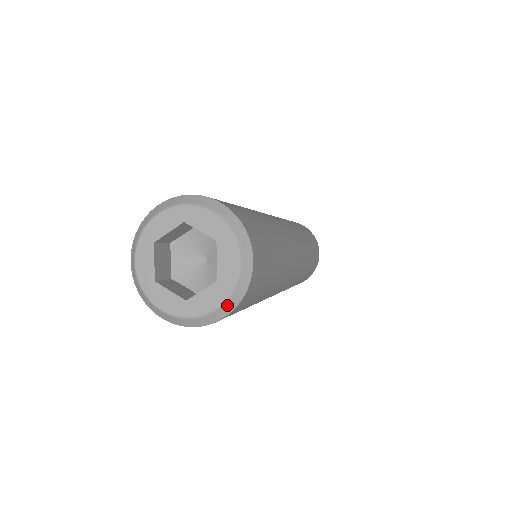
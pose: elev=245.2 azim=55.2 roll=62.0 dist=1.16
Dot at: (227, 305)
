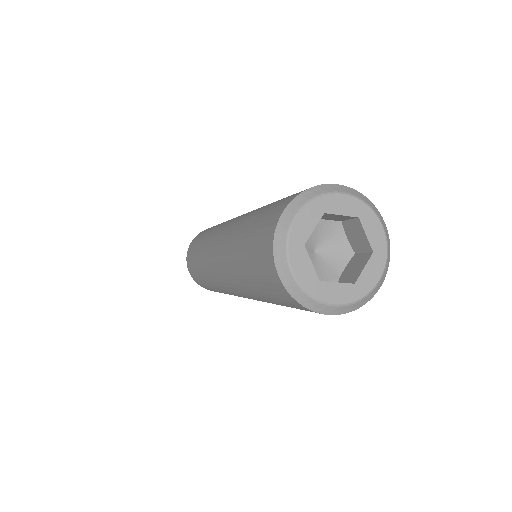
Dot at: (385, 270)
